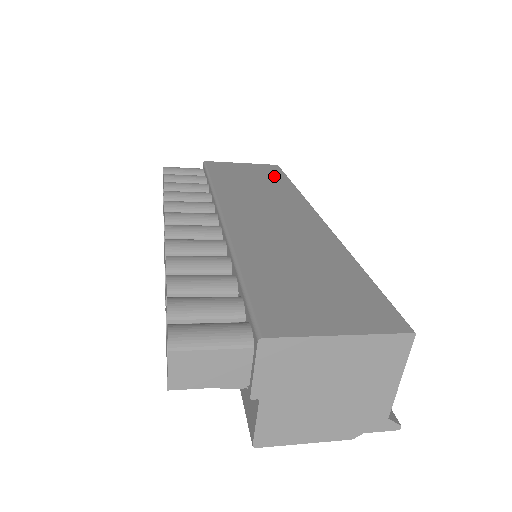
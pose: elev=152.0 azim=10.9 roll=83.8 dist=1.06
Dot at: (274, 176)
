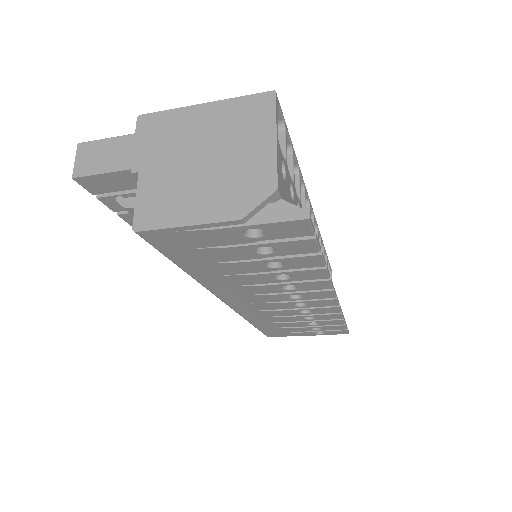
Dot at: occluded
